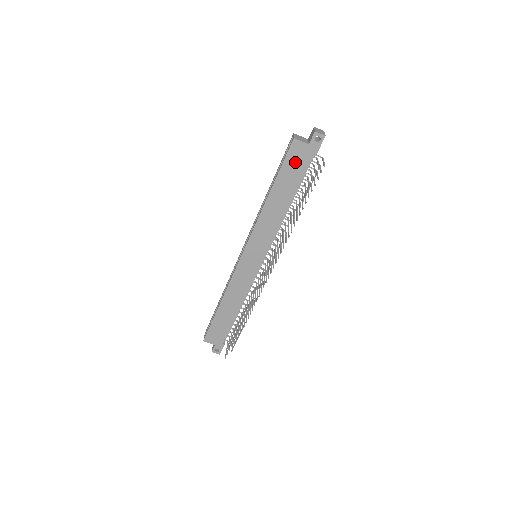
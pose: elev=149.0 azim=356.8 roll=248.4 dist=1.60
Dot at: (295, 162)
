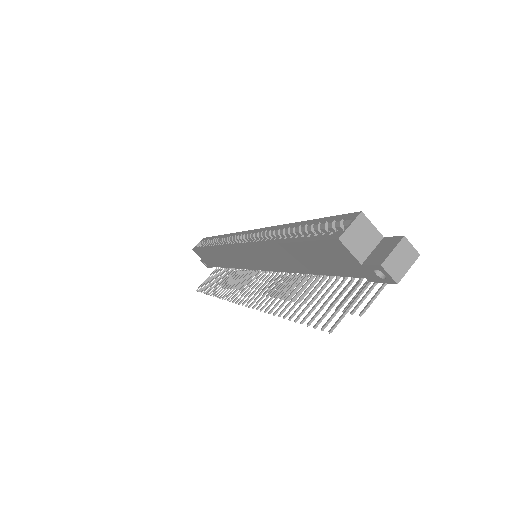
Dot at: (329, 256)
